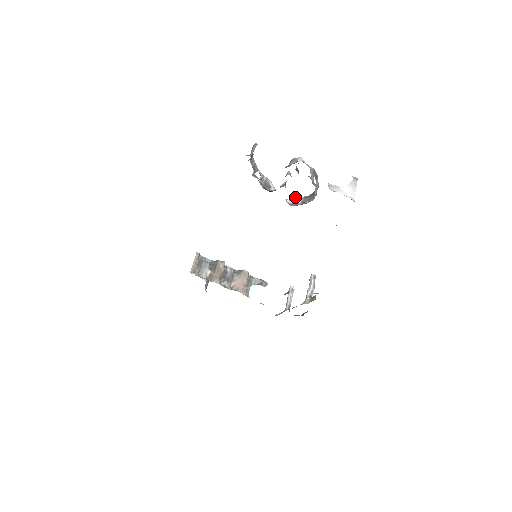
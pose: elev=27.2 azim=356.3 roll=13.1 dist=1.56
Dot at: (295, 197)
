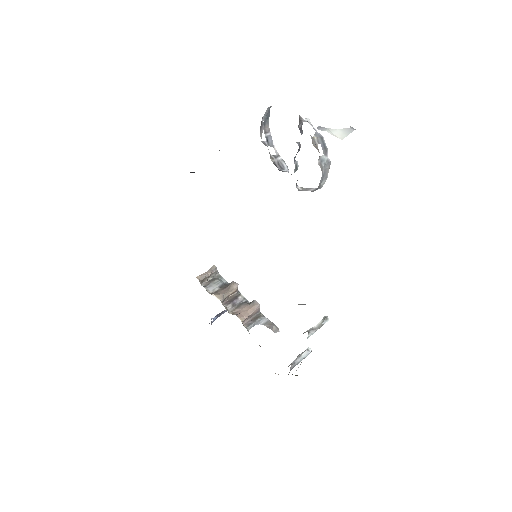
Dot at: (309, 188)
